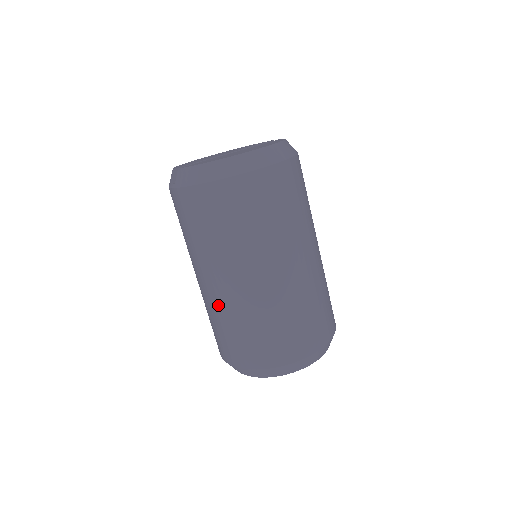
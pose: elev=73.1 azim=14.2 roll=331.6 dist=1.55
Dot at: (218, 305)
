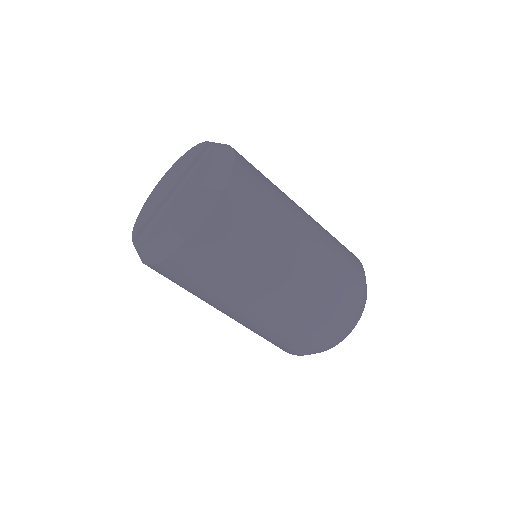
Dot at: occluded
